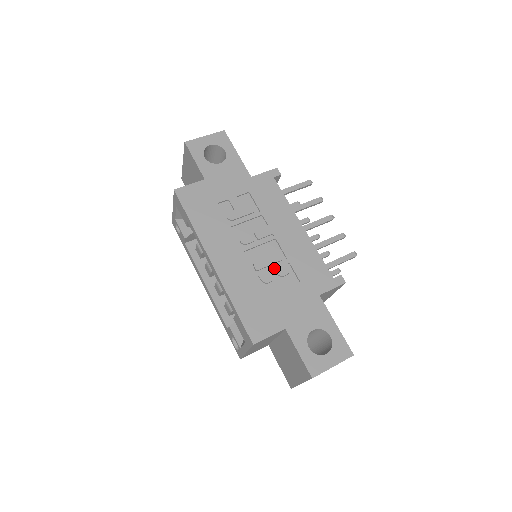
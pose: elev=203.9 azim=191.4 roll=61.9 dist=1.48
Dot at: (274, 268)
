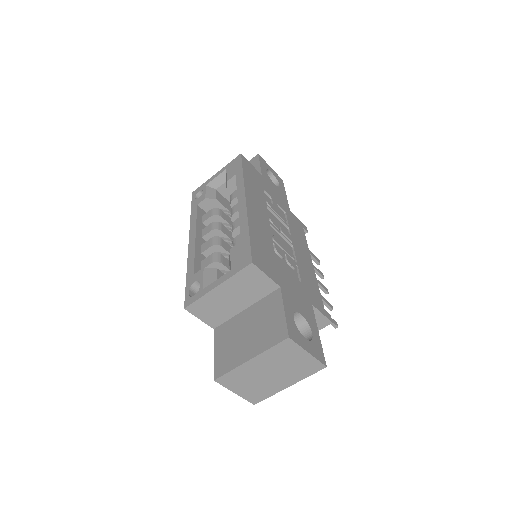
Dot at: (286, 254)
